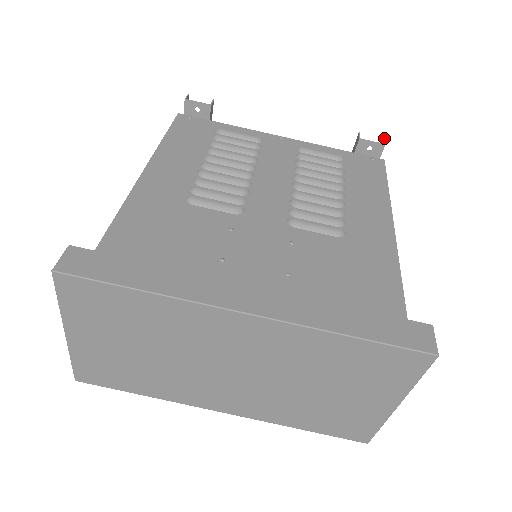
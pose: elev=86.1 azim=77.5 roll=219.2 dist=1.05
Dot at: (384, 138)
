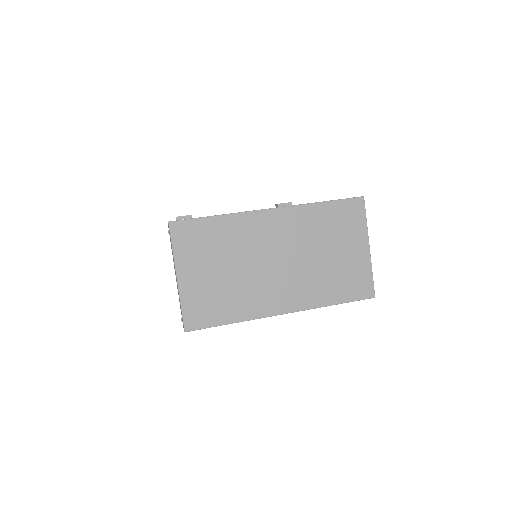
Dot at: occluded
